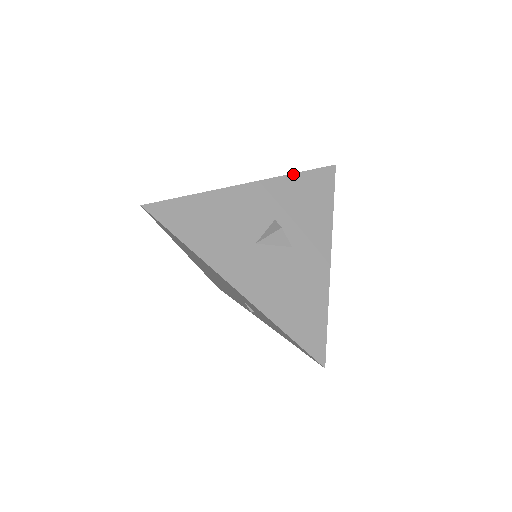
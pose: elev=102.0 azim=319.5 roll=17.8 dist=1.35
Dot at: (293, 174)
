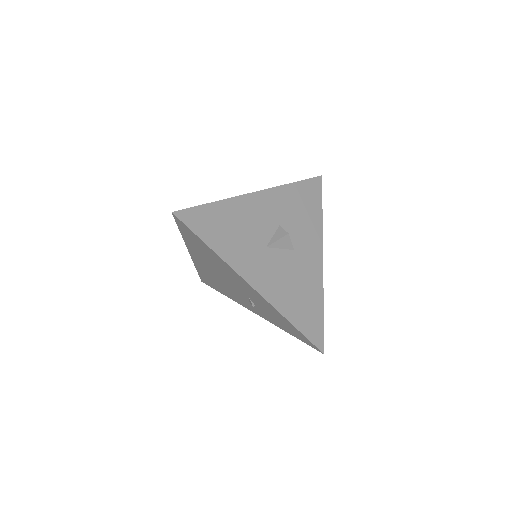
Dot at: (290, 184)
